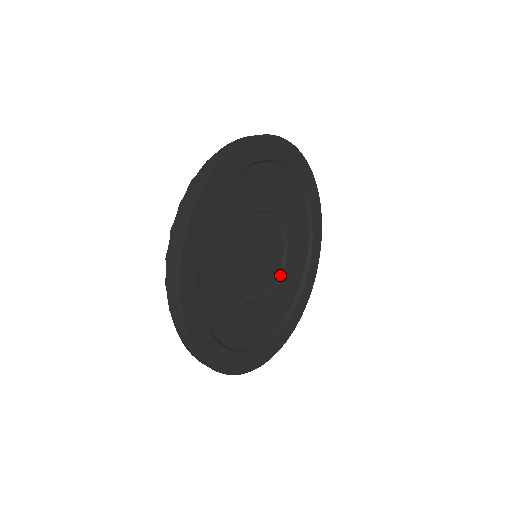
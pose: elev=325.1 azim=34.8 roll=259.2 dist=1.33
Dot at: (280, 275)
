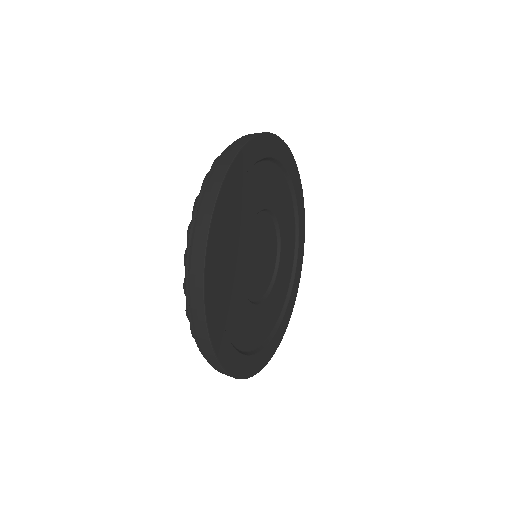
Dot at: (278, 258)
